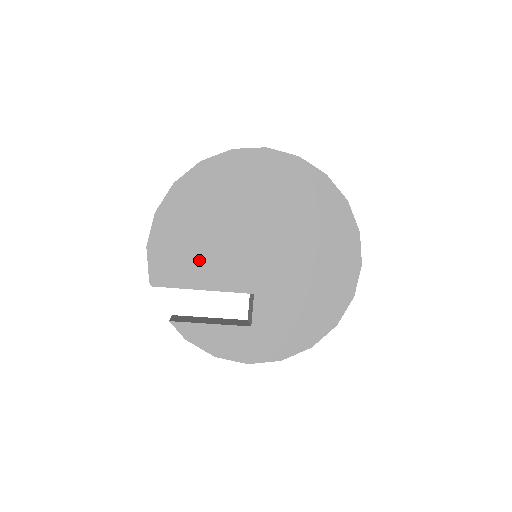
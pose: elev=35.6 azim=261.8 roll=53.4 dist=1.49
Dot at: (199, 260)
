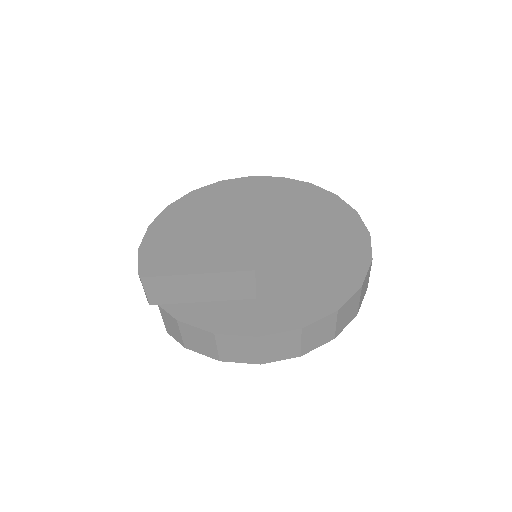
Dot at: (192, 251)
